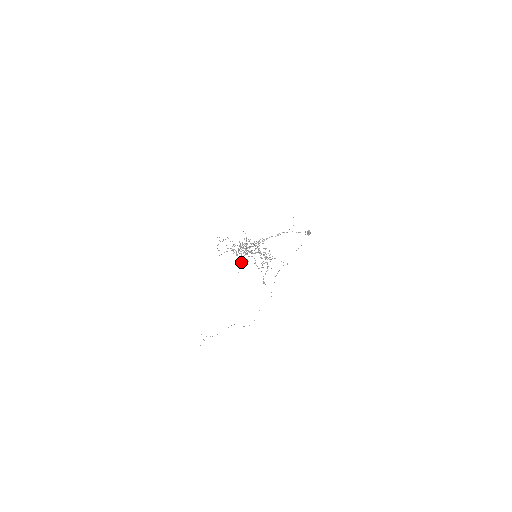
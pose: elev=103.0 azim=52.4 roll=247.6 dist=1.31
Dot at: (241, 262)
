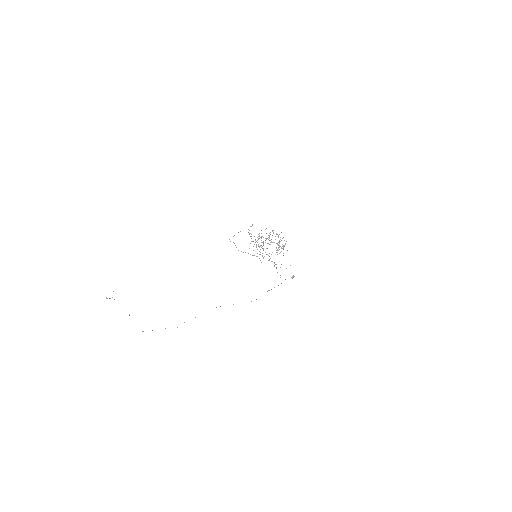
Dot at: occluded
